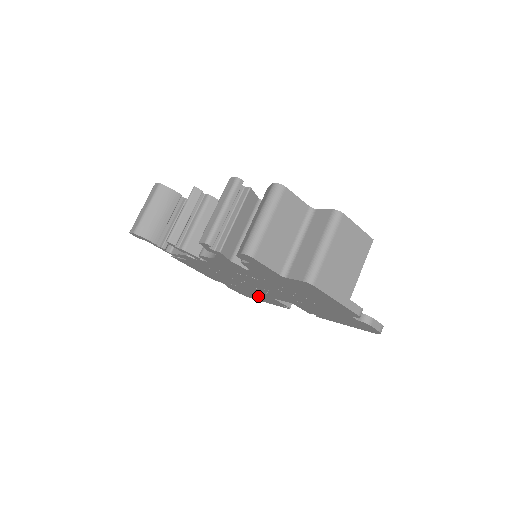
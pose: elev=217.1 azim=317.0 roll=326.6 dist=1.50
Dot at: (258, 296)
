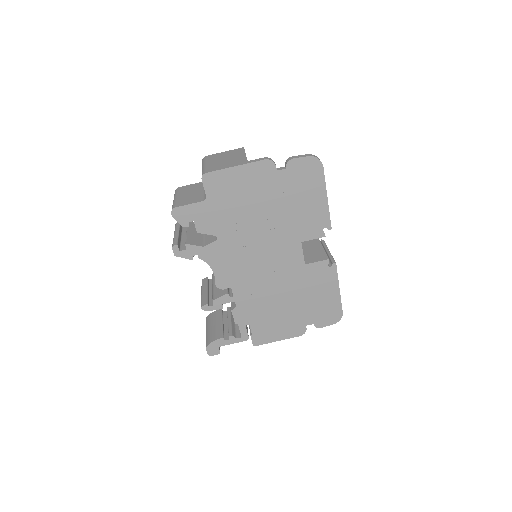
Dot at: (319, 290)
